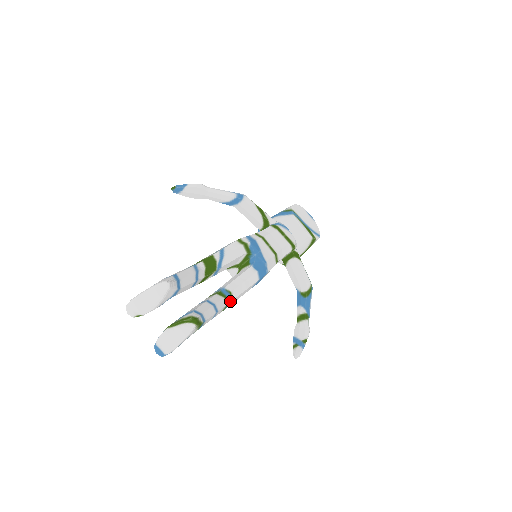
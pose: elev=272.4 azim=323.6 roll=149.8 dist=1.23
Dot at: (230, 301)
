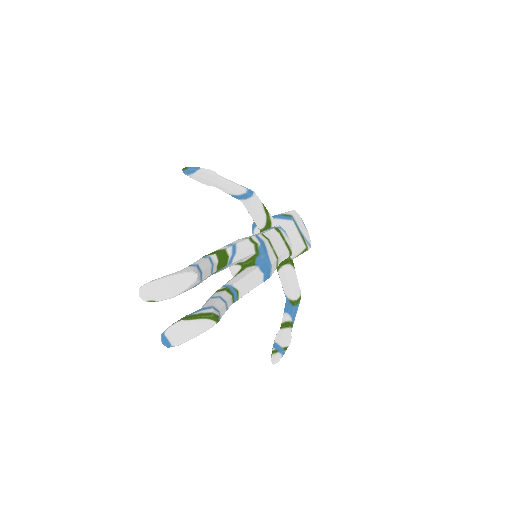
Dot at: (236, 300)
